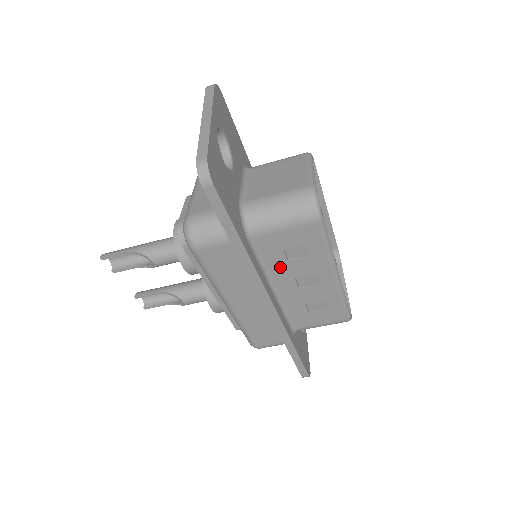
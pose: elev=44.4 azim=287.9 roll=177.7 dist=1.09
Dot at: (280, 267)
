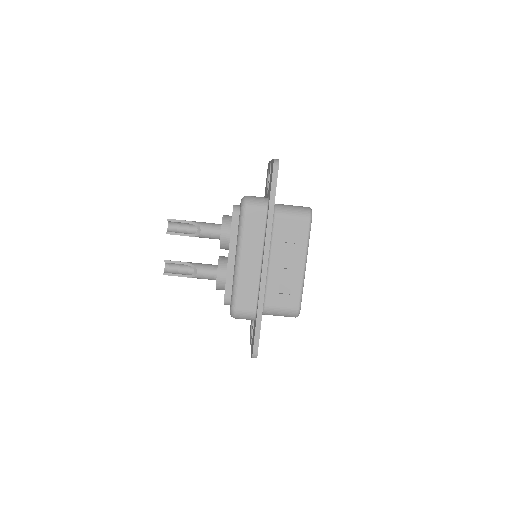
Dot at: (279, 245)
